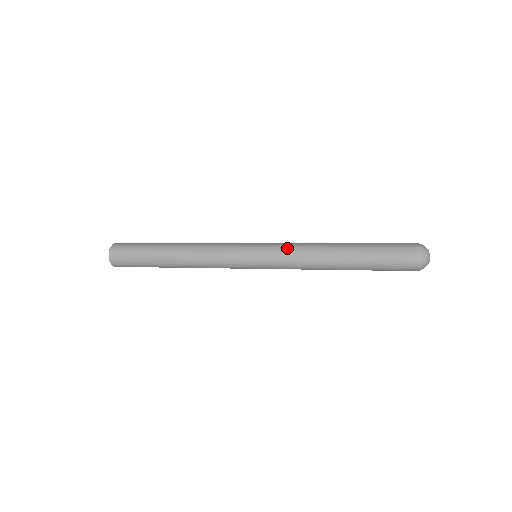
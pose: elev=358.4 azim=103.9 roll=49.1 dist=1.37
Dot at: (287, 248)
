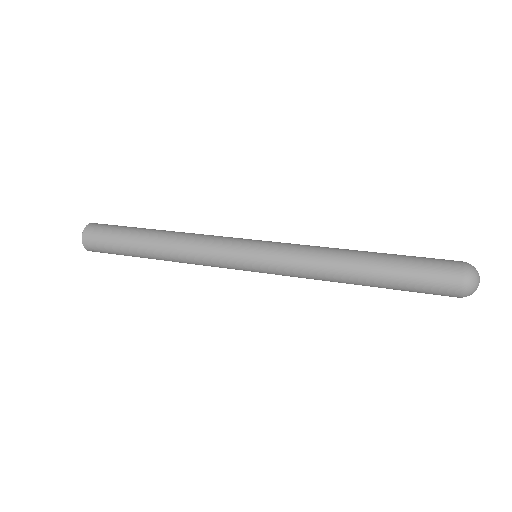
Dot at: (295, 249)
